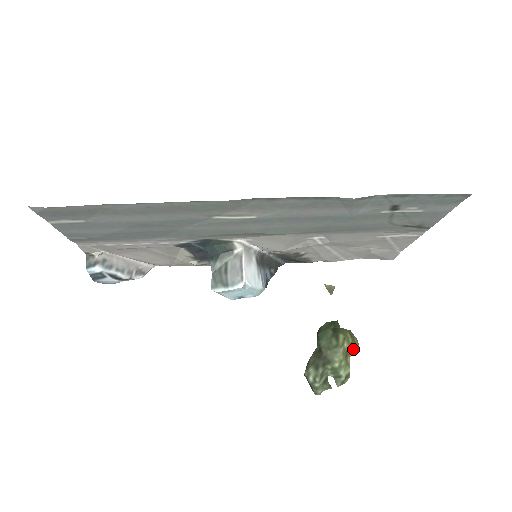
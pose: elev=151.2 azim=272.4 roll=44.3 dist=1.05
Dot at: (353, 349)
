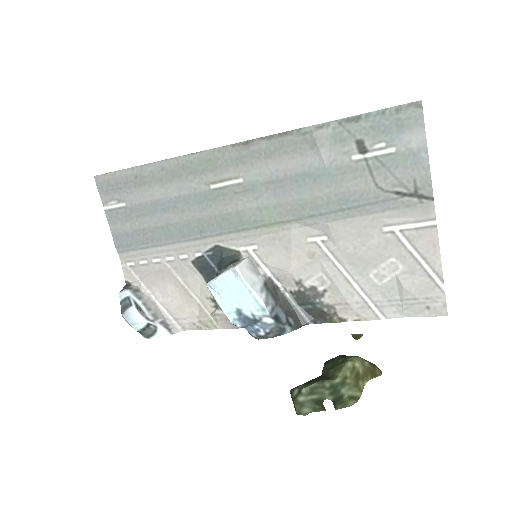
Dot at: (372, 377)
